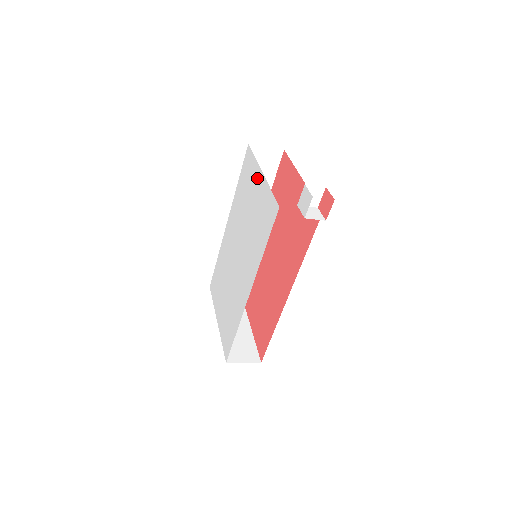
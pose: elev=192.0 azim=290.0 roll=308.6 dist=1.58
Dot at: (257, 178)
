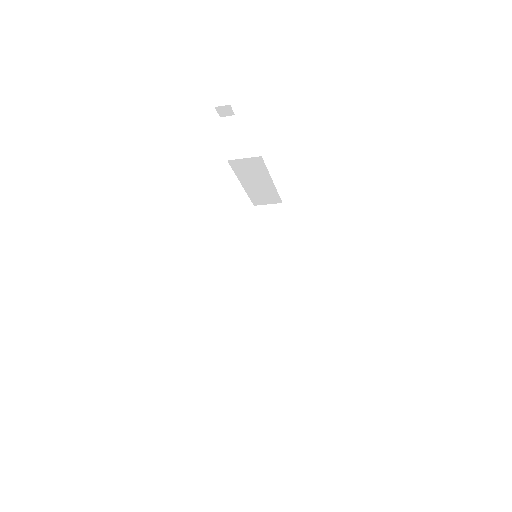
Dot at: occluded
